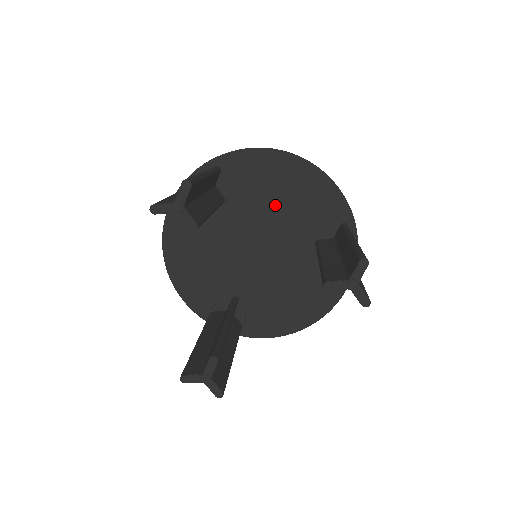
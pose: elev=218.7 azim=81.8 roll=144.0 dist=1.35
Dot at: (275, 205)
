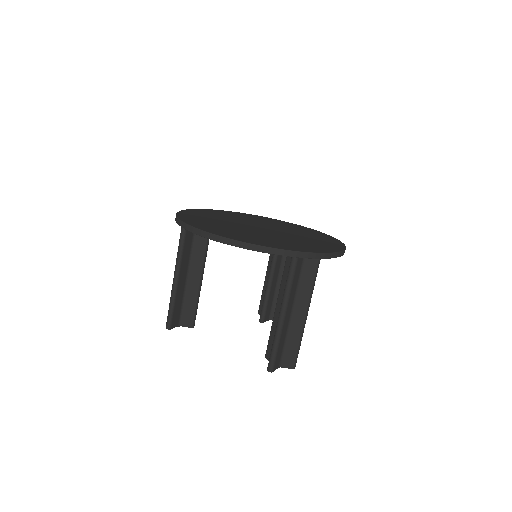
Dot at: occluded
